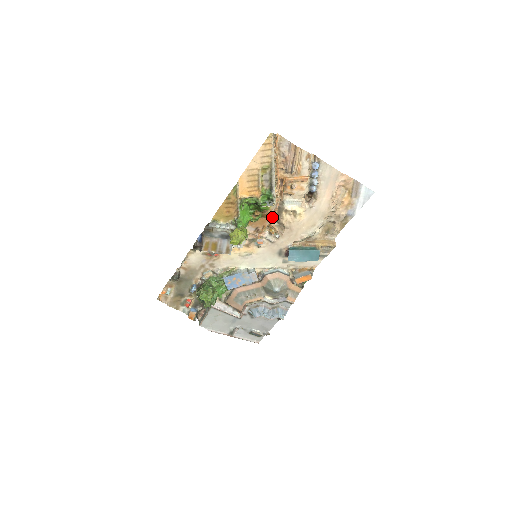
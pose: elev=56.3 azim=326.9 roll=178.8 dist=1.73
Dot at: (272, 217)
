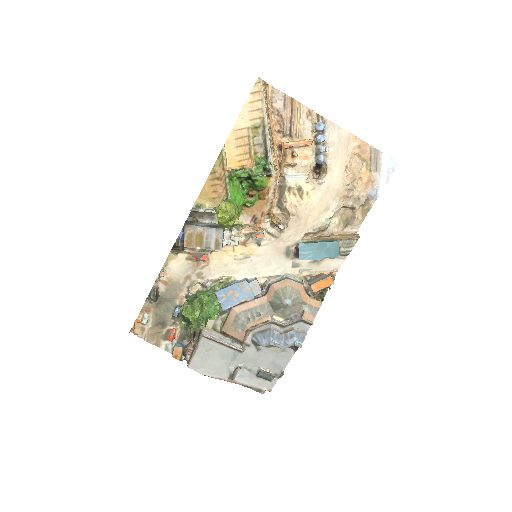
Dot at: (272, 199)
